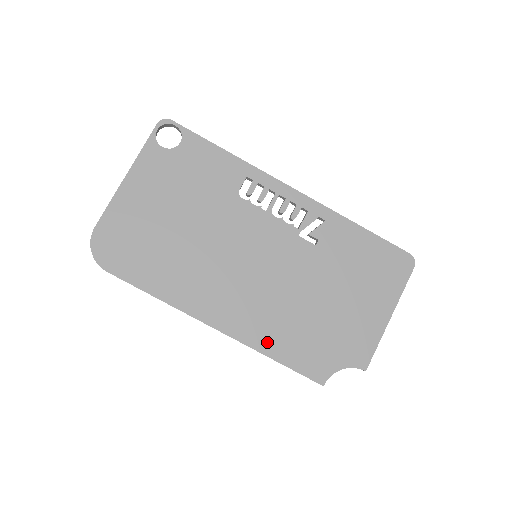
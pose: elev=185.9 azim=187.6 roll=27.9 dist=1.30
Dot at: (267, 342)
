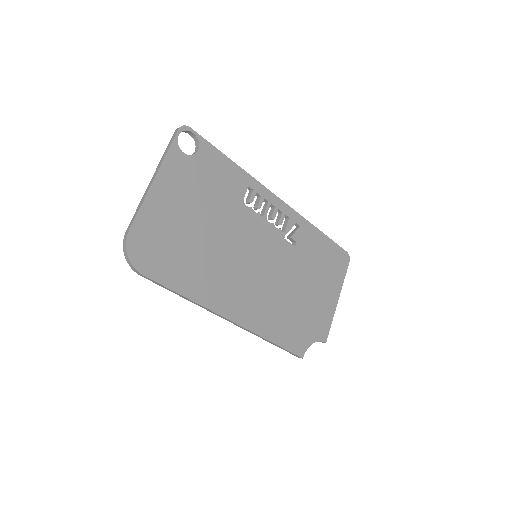
Dot at: (267, 328)
